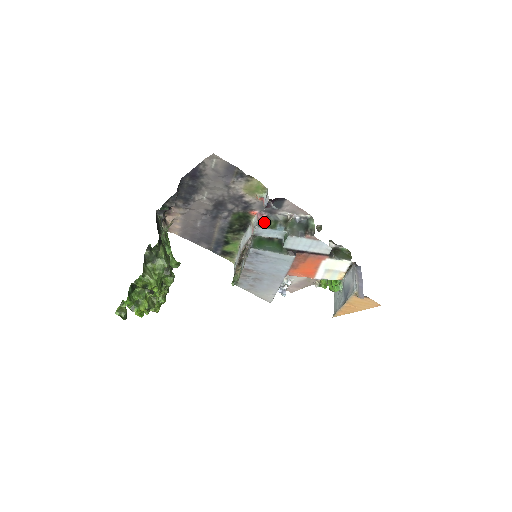
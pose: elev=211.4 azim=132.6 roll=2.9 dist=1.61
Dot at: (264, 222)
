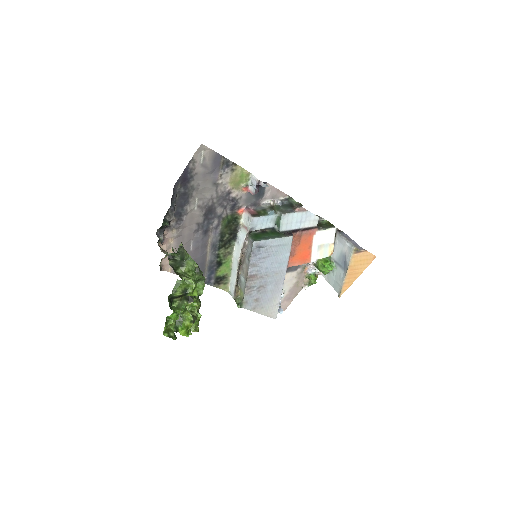
Dot at: (255, 213)
